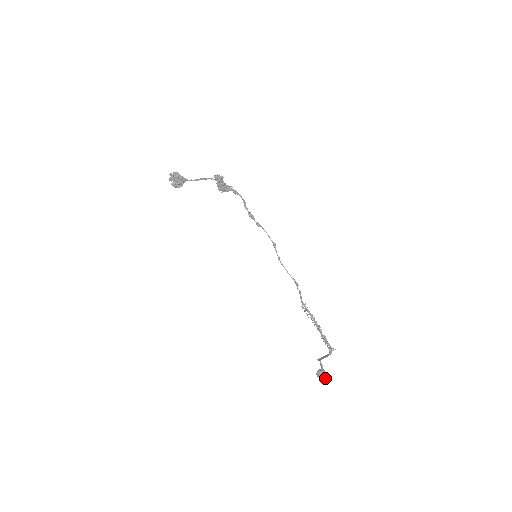
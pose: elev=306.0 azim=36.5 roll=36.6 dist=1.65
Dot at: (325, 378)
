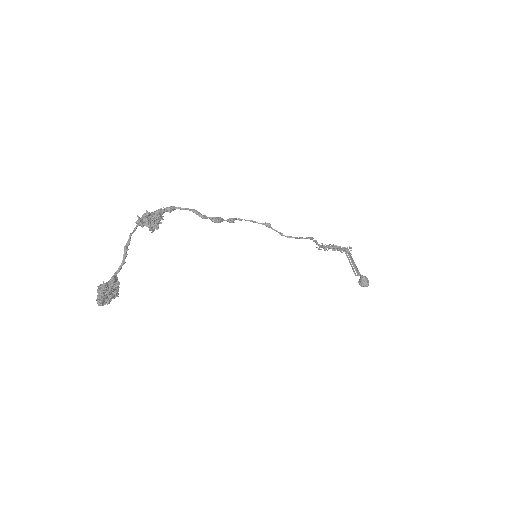
Dot at: (368, 281)
